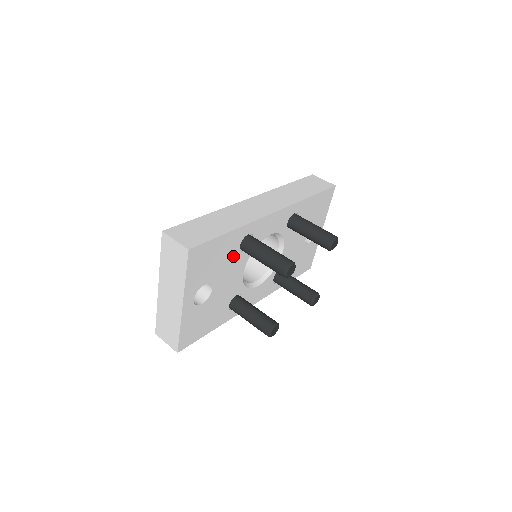
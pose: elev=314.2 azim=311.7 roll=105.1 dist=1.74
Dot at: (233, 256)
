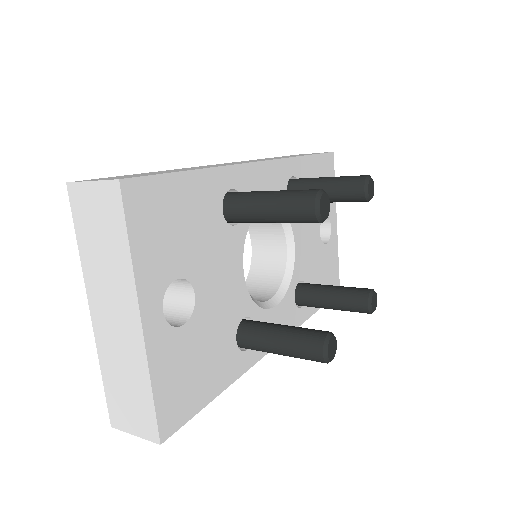
Dot at: (216, 228)
